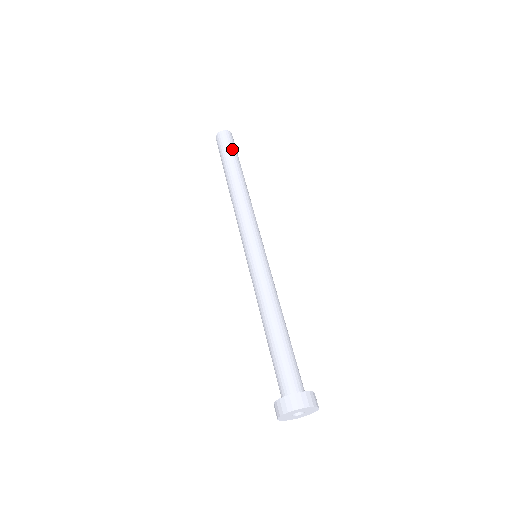
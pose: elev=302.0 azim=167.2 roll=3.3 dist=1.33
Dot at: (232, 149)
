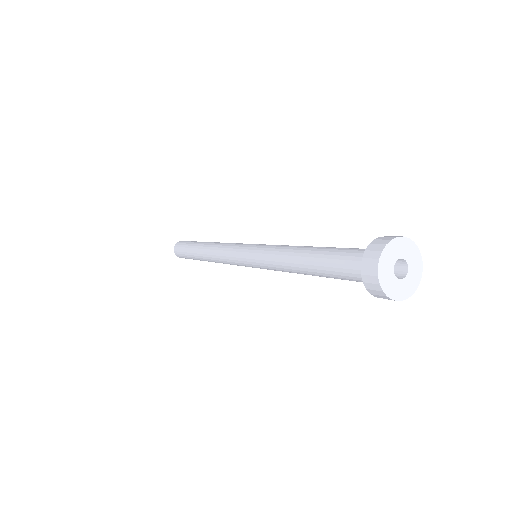
Dot at: occluded
